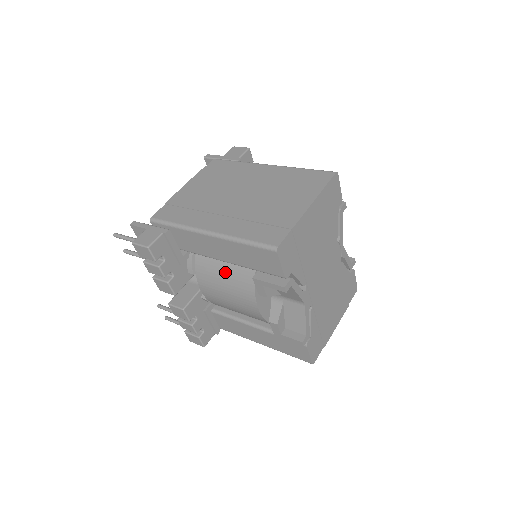
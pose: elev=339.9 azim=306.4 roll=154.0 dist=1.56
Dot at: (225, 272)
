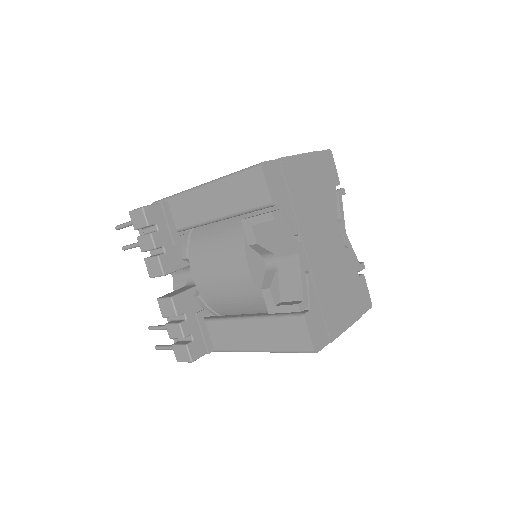
Dot at: (217, 237)
